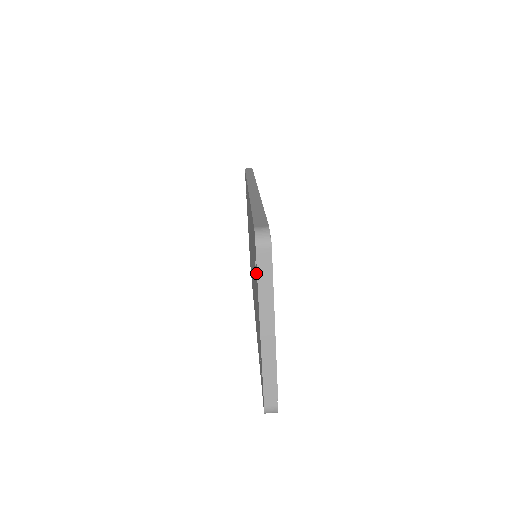
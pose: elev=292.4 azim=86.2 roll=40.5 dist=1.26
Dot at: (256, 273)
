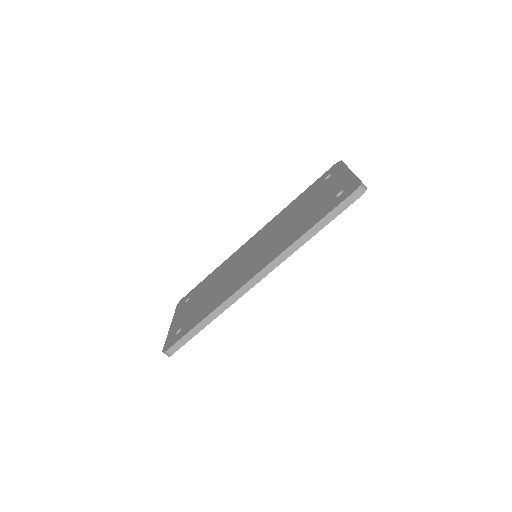
Dot at: (171, 336)
